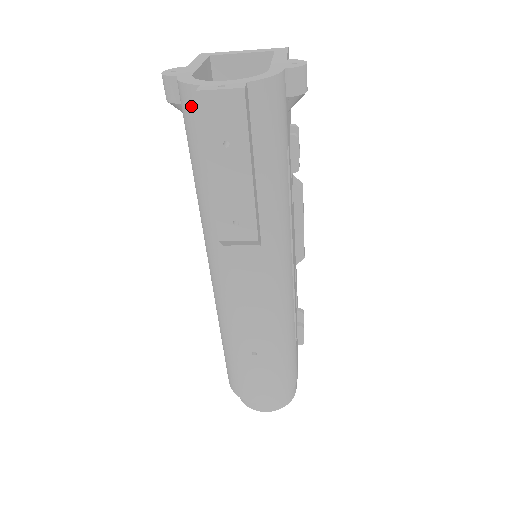
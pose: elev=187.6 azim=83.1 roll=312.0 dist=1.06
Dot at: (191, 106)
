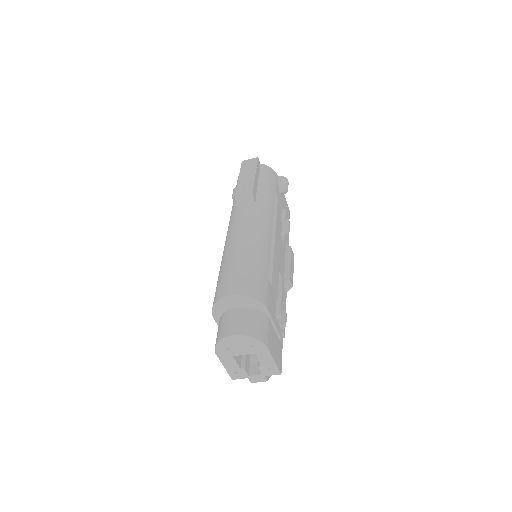
Dot at: occluded
